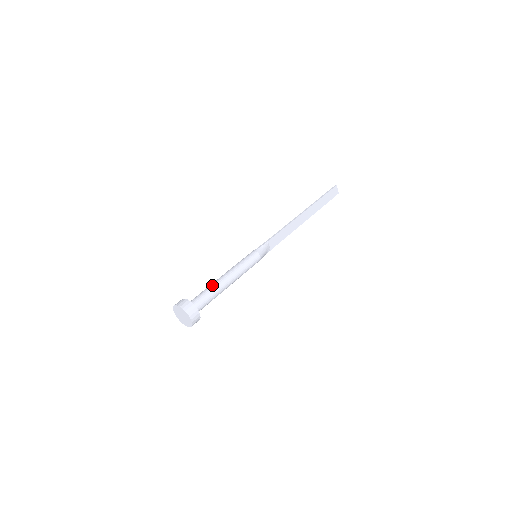
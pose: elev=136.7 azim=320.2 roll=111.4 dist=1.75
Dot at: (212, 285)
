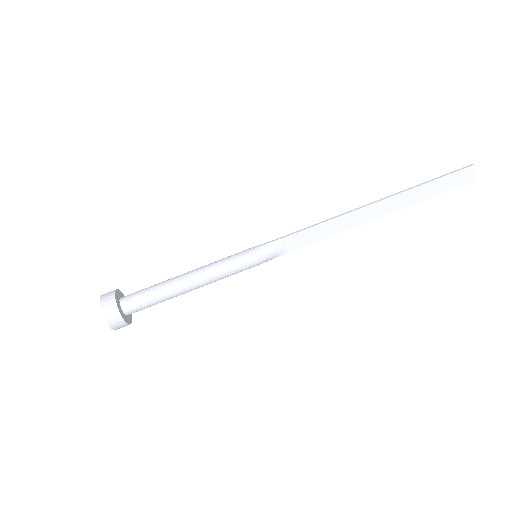
Dot at: (163, 282)
